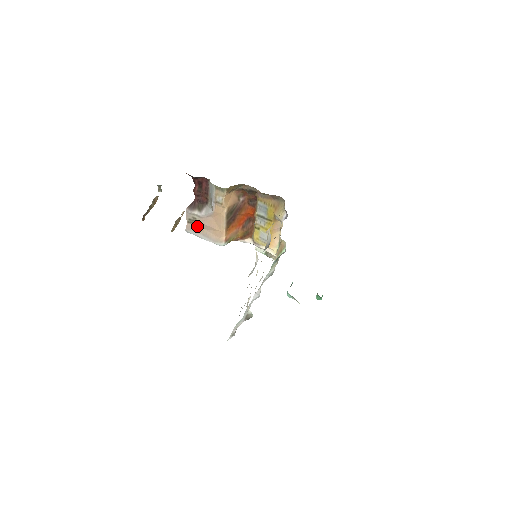
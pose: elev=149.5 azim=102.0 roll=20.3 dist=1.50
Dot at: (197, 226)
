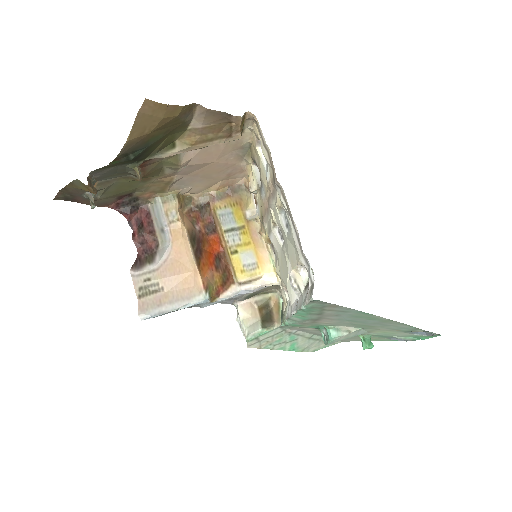
Dot at: (155, 295)
